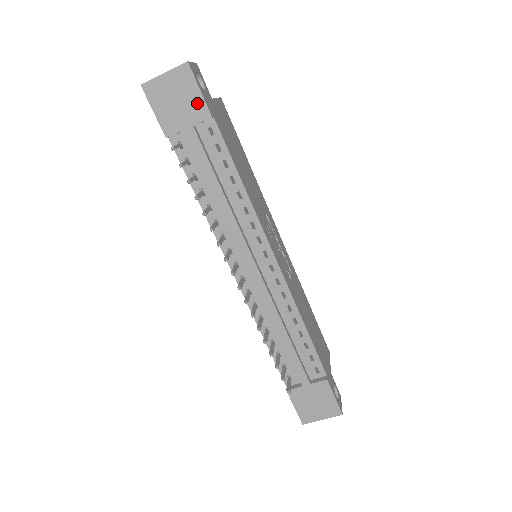
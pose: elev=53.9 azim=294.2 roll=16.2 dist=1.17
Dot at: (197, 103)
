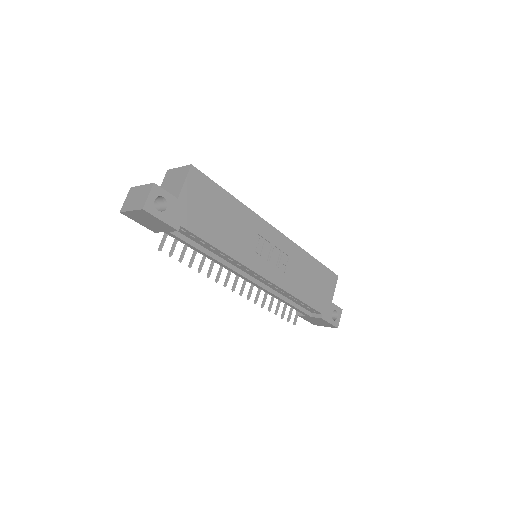
Dot at: (163, 225)
